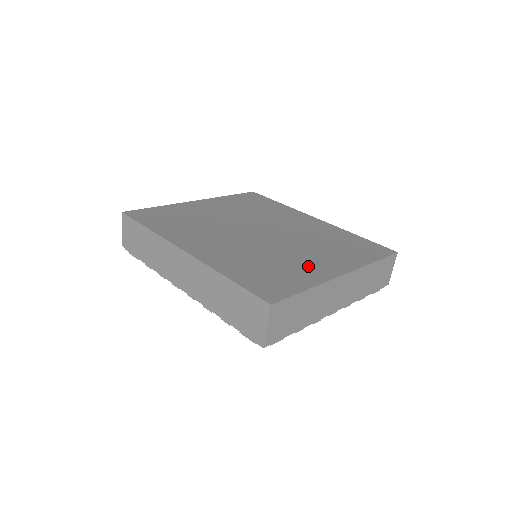
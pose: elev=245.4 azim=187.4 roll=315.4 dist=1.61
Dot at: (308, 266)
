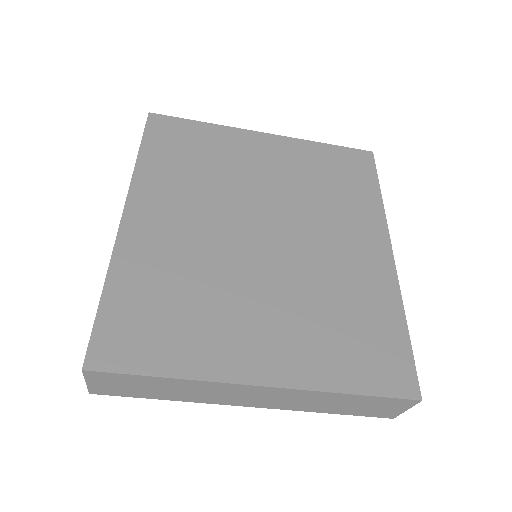
Dot at: (232, 336)
